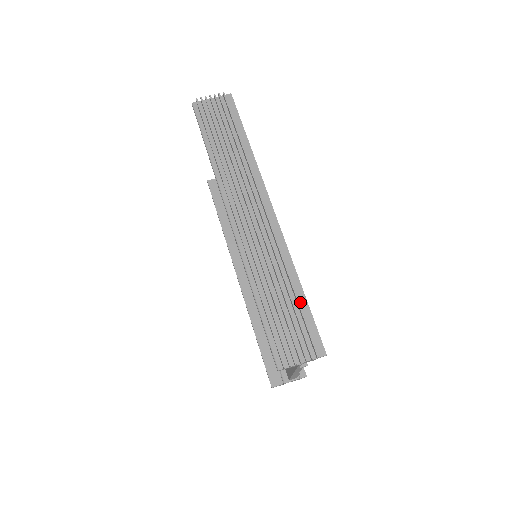
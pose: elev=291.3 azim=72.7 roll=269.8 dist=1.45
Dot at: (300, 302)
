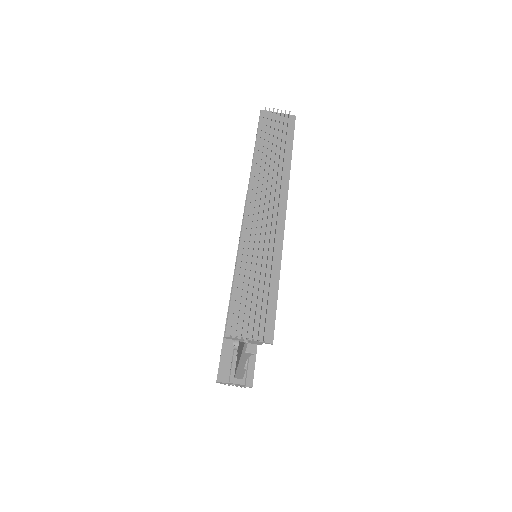
Dot at: (272, 292)
